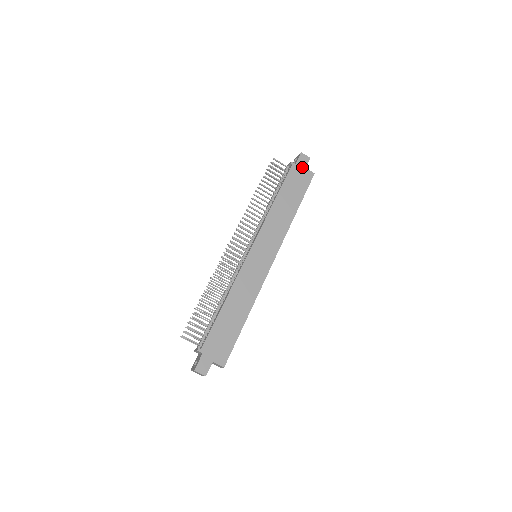
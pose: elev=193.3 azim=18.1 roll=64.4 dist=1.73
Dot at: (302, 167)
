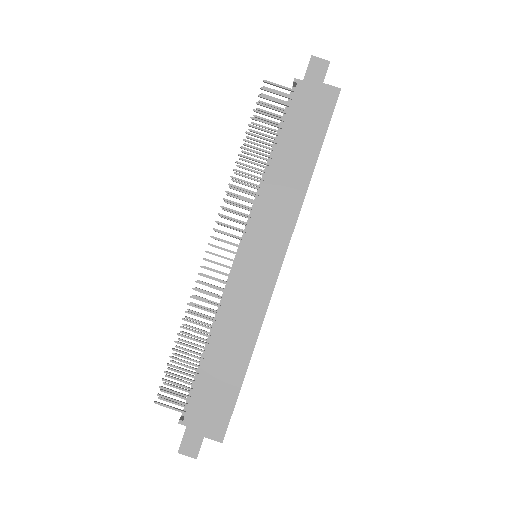
Dot at: (316, 83)
